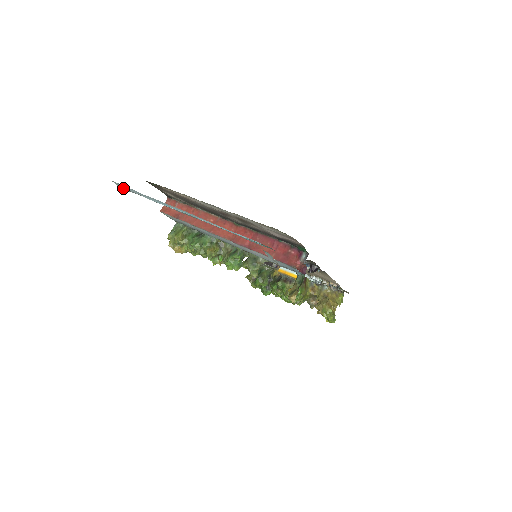
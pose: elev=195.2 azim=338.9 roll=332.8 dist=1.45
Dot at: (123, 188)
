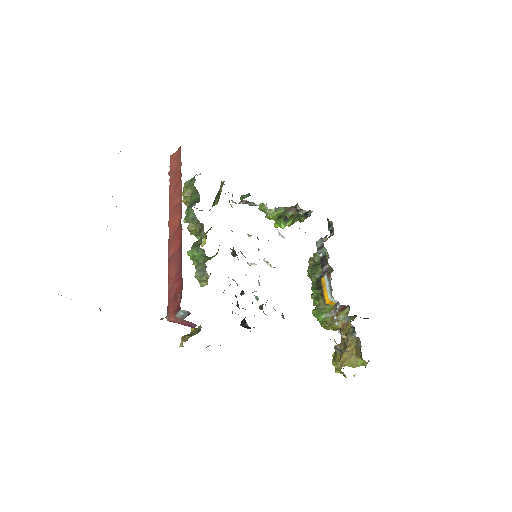
Dot at: occluded
